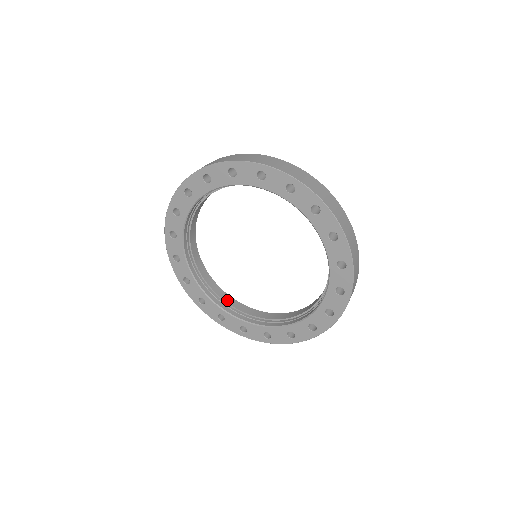
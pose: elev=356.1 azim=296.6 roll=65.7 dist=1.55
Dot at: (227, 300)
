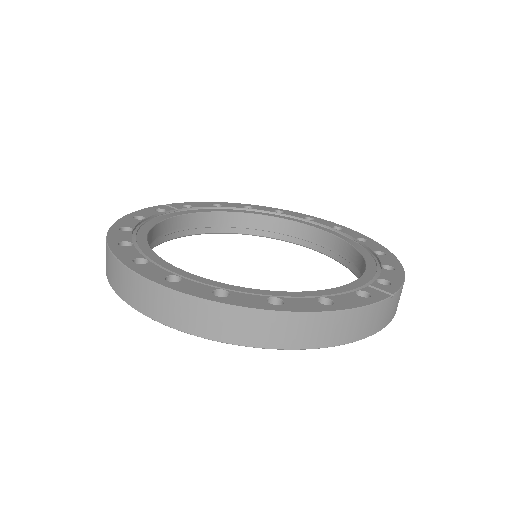
Dot at: (269, 225)
